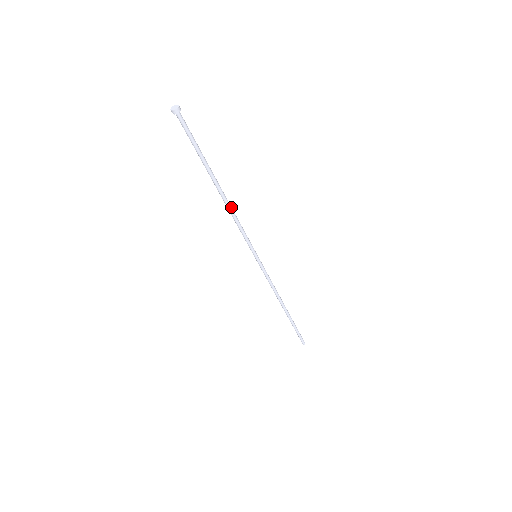
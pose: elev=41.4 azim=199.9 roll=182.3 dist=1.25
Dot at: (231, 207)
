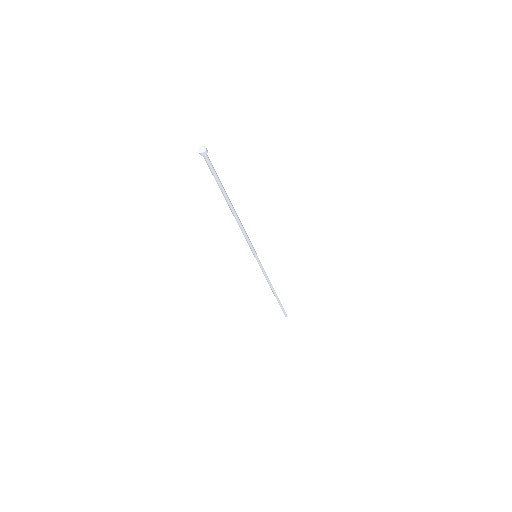
Dot at: (240, 221)
